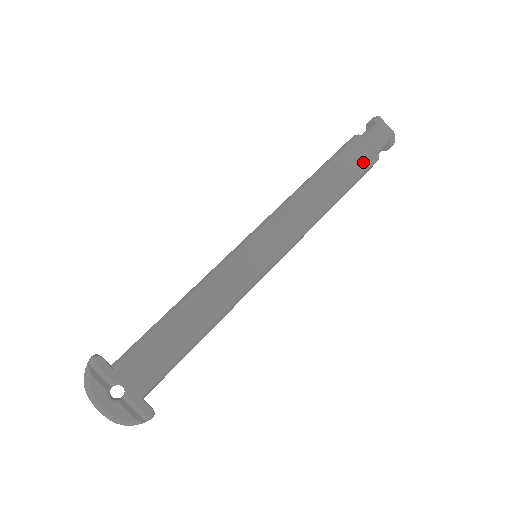
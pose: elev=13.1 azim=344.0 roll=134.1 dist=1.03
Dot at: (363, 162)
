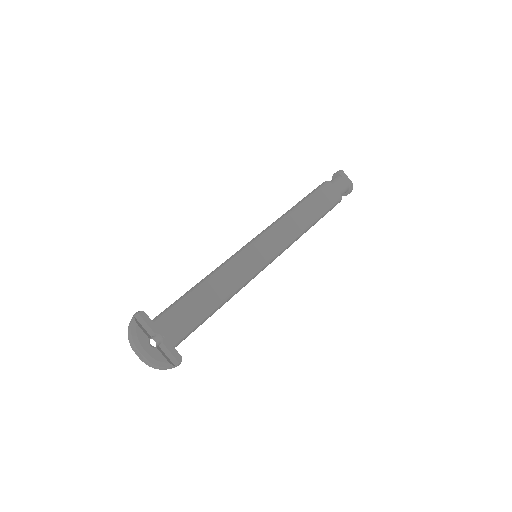
Dot at: (332, 200)
